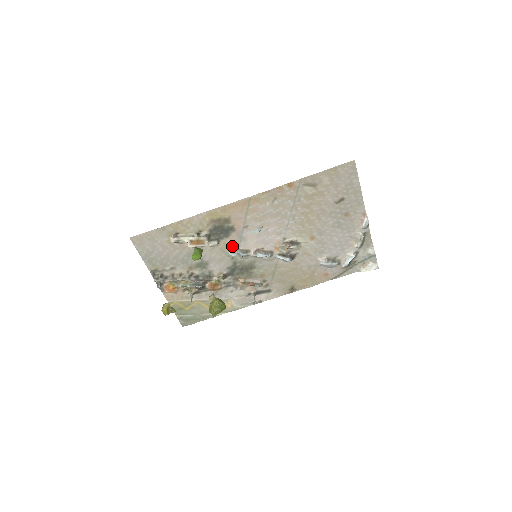
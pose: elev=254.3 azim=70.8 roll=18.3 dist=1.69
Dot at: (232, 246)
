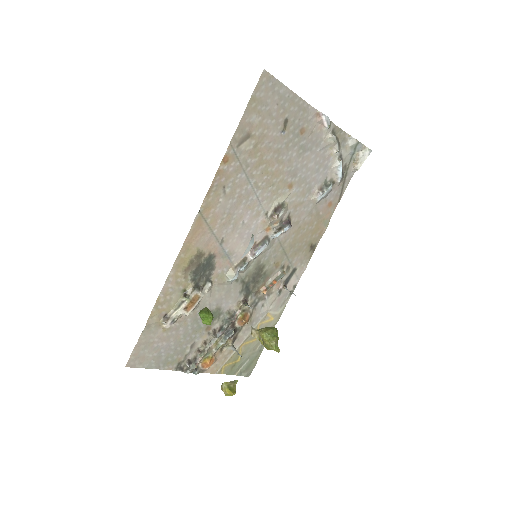
Dot at: (226, 271)
